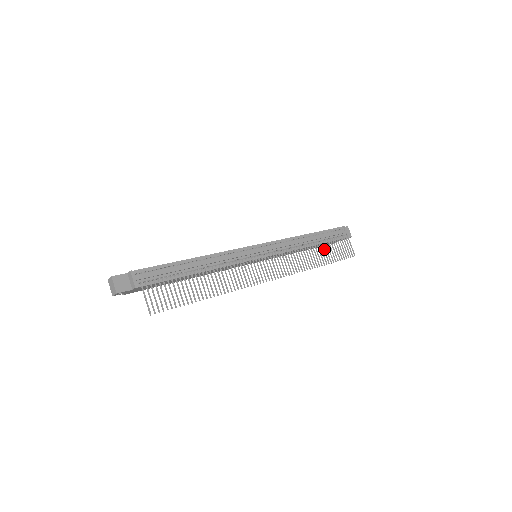
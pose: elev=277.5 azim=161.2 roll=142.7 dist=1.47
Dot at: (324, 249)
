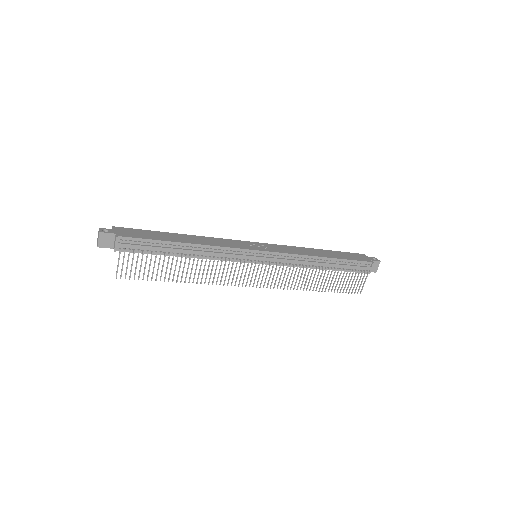
Dot at: occluded
